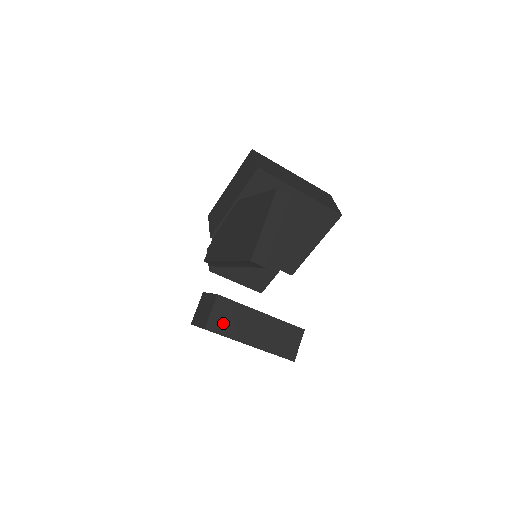
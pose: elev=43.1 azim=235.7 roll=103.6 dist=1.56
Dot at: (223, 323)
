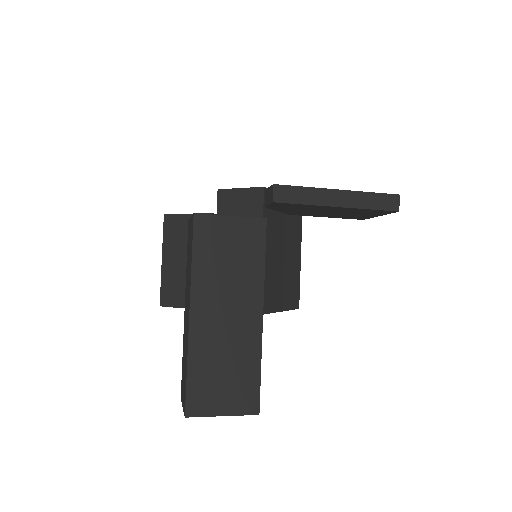
Dot at: occluded
